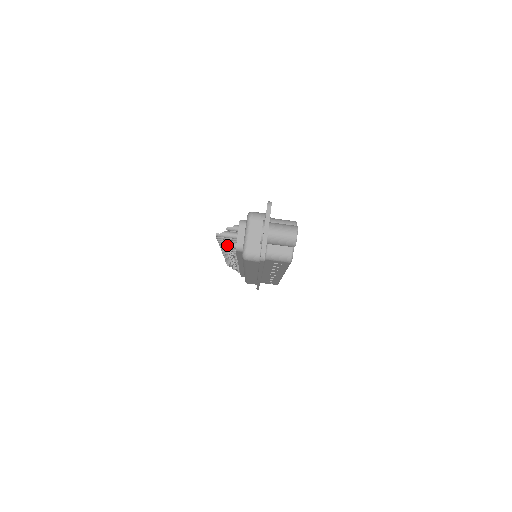
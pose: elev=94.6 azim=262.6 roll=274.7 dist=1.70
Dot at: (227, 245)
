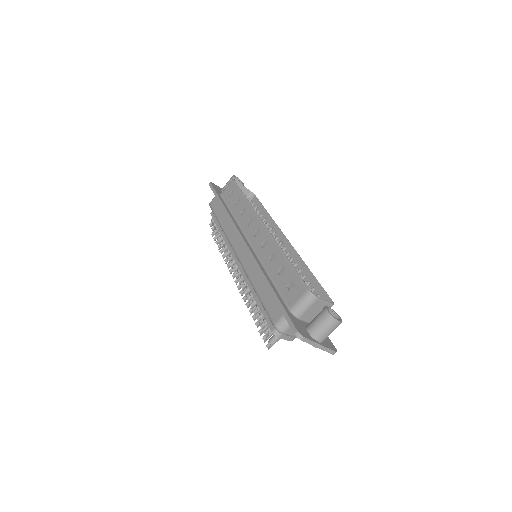
Dot at: occluded
